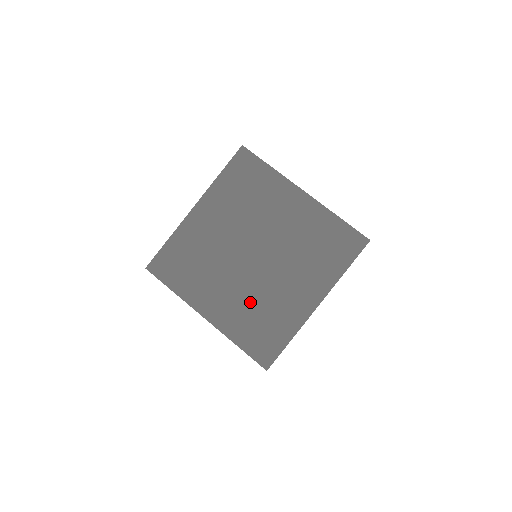
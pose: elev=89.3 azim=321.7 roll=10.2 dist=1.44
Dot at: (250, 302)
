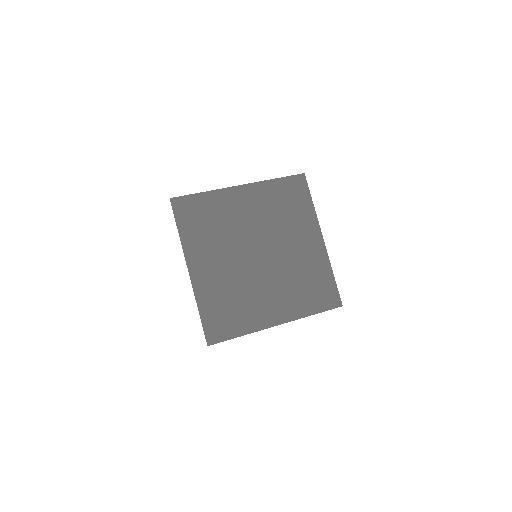
Dot at: (232, 286)
